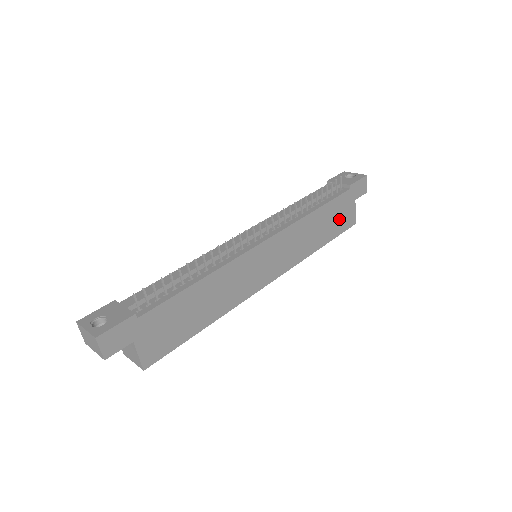
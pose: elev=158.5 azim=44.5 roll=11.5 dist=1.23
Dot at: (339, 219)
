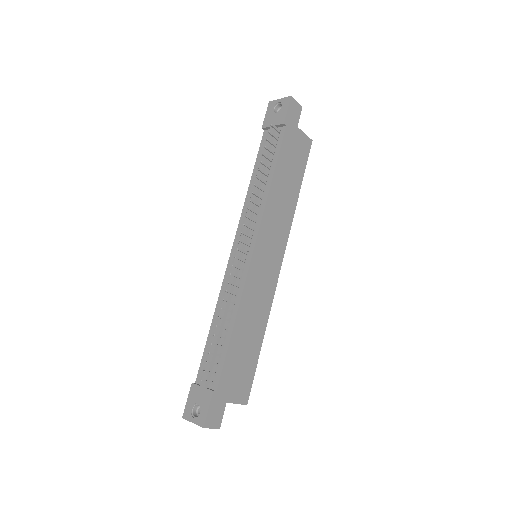
Dot at: (296, 158)
